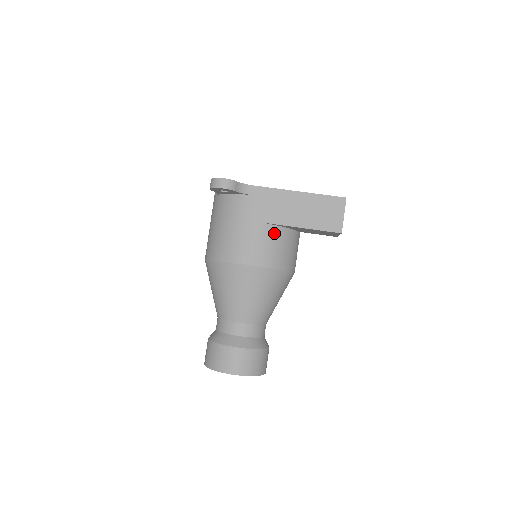
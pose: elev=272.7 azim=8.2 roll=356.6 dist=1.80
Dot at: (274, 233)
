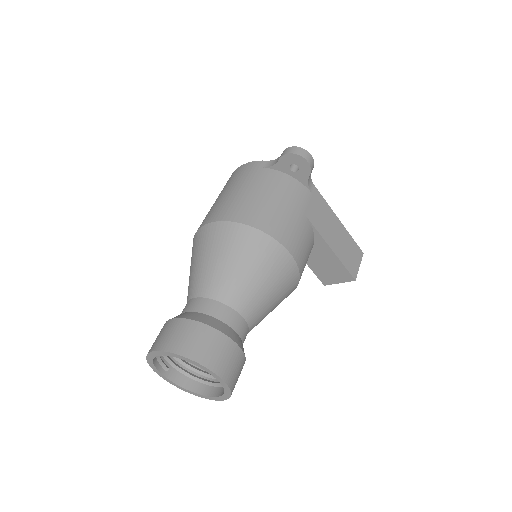
Dot at: (311, 241)
